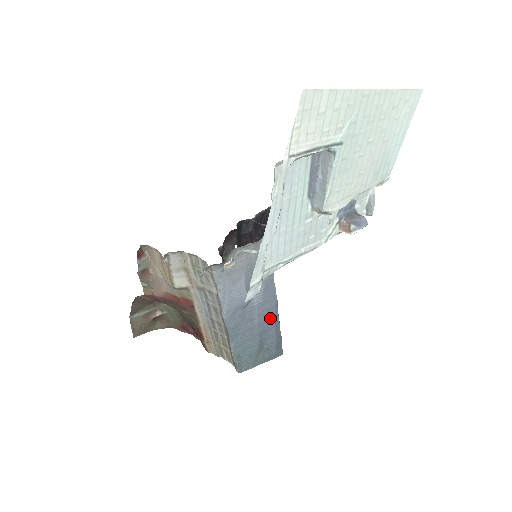
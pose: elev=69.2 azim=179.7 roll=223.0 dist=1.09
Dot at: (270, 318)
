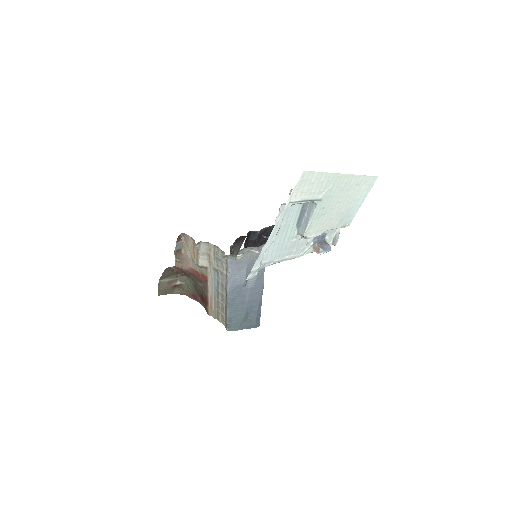
Dot at: (256, 299)
